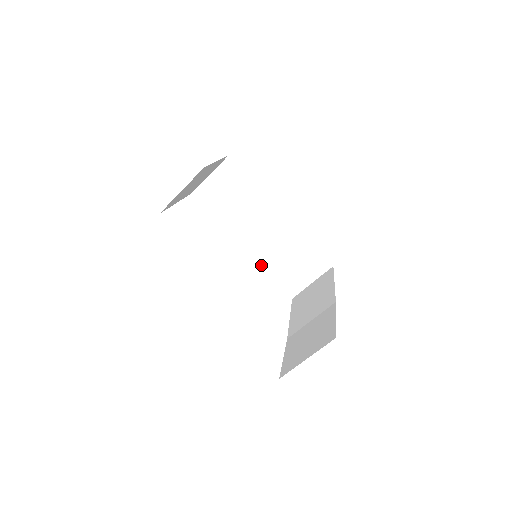
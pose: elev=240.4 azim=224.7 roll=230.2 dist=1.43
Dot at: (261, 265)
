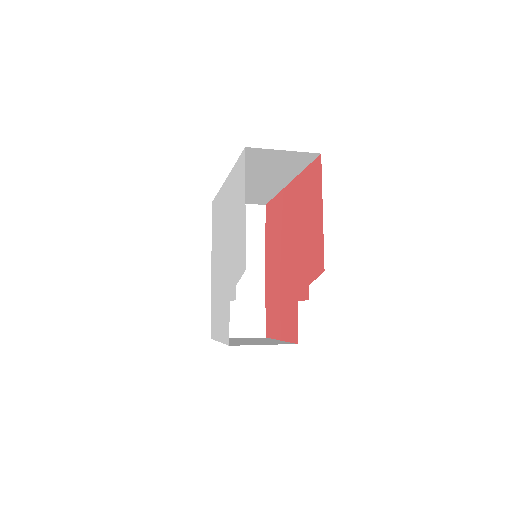
Dot at: occluded
